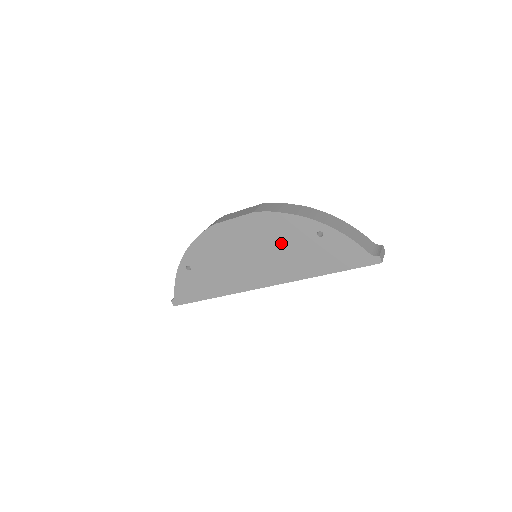
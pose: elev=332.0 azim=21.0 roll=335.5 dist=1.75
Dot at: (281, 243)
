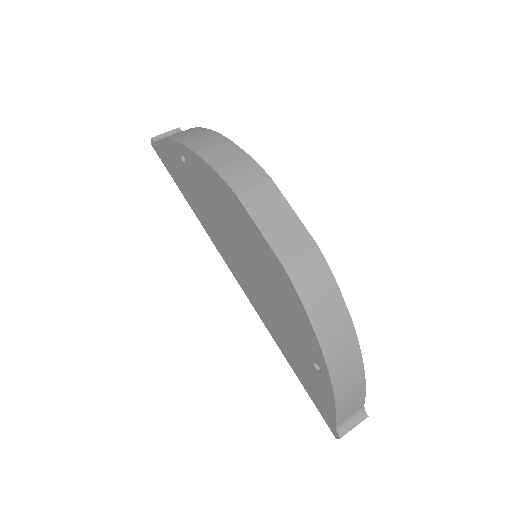
Dot at: (280, 307)
